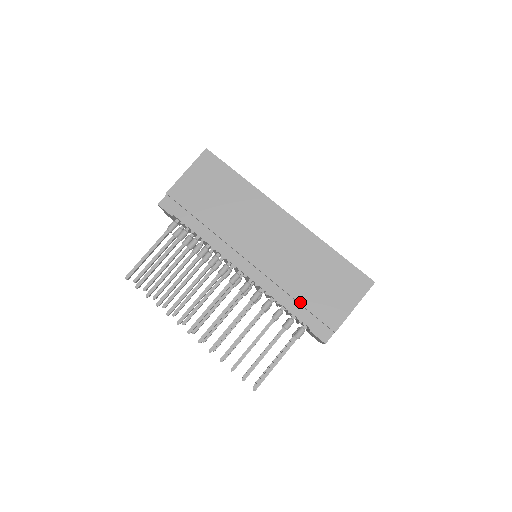
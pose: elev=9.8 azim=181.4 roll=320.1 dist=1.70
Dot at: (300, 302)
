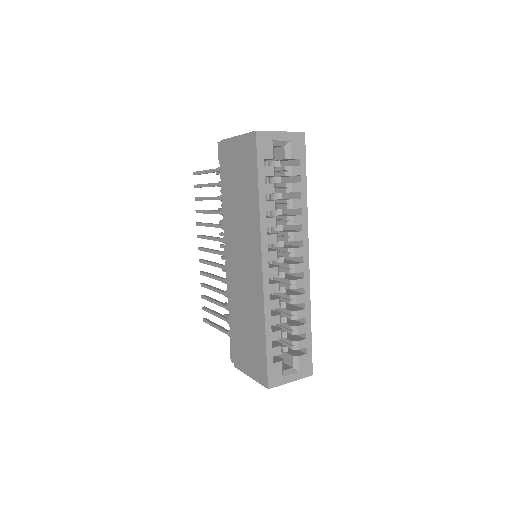
Dot at: (232, 324)
